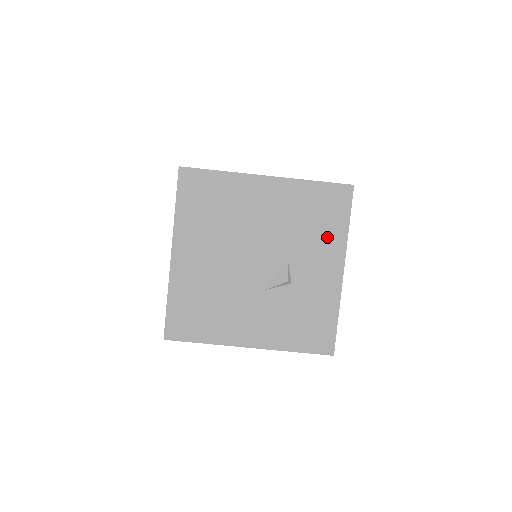
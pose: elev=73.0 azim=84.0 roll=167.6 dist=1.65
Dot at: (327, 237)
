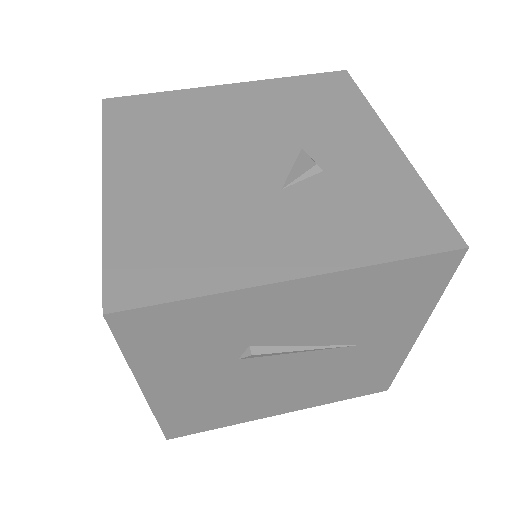
Dot at: (344, 115)
